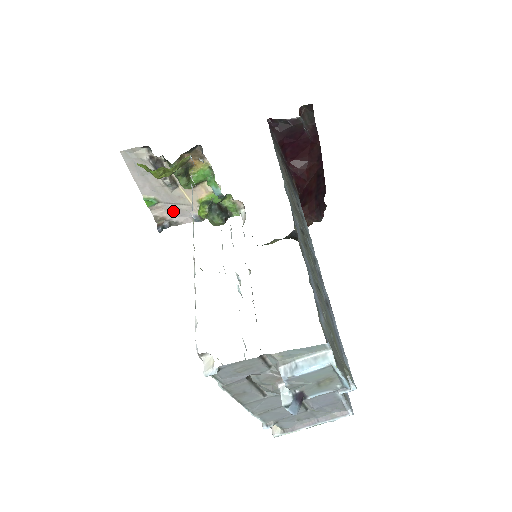
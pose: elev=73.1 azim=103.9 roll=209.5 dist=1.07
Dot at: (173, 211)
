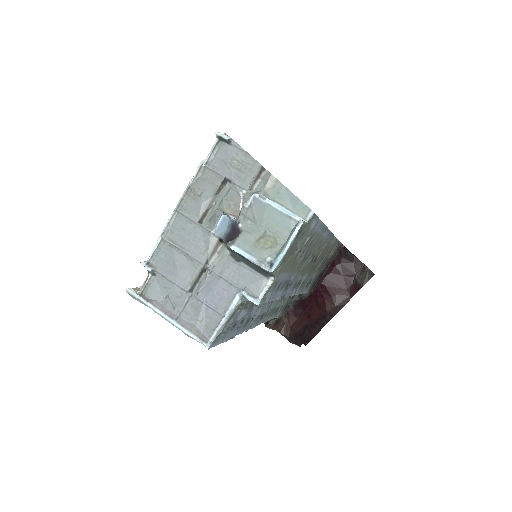
Dot at: occluded
